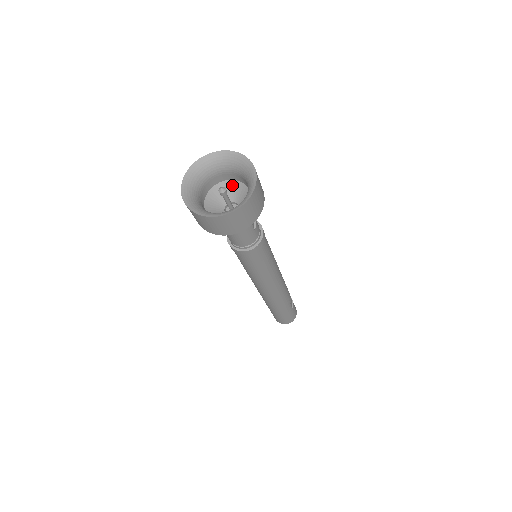
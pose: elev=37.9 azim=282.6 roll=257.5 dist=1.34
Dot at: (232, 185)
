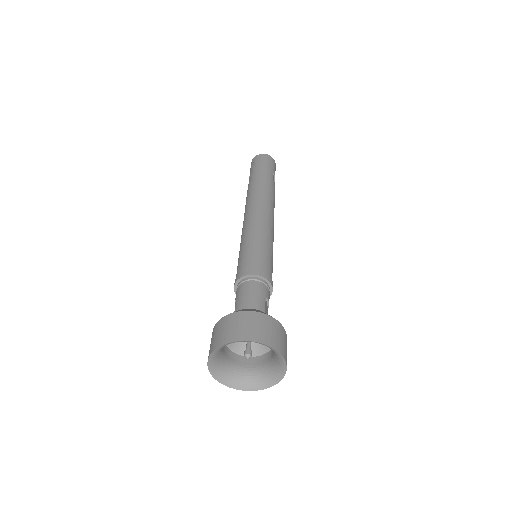
Dot at: occluded
